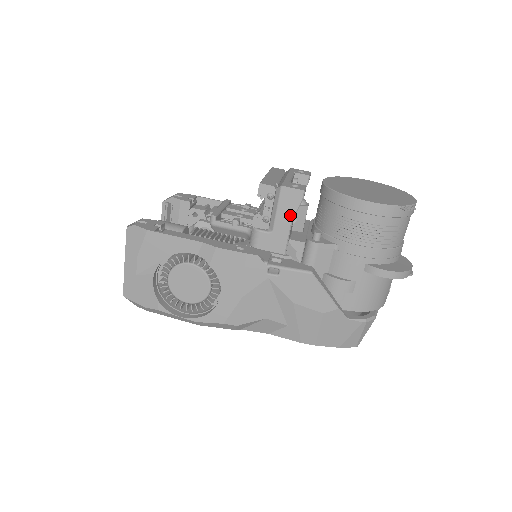
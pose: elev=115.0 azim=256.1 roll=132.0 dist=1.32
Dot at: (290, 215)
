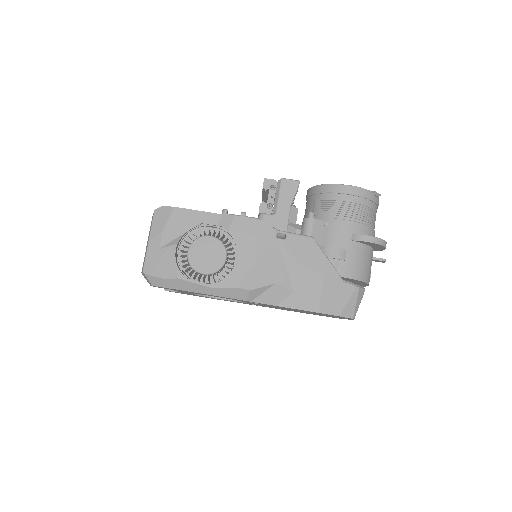
Dot at: (289, 200)
